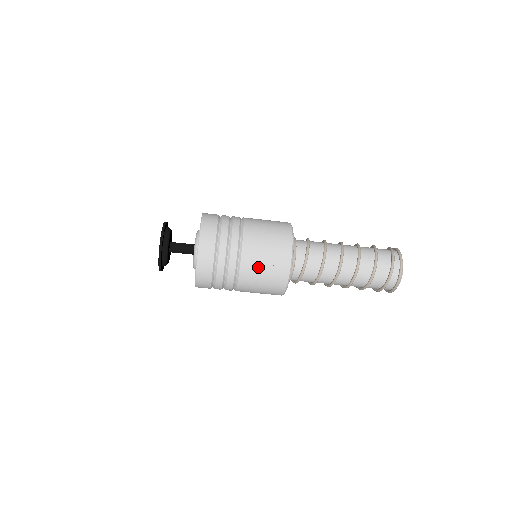
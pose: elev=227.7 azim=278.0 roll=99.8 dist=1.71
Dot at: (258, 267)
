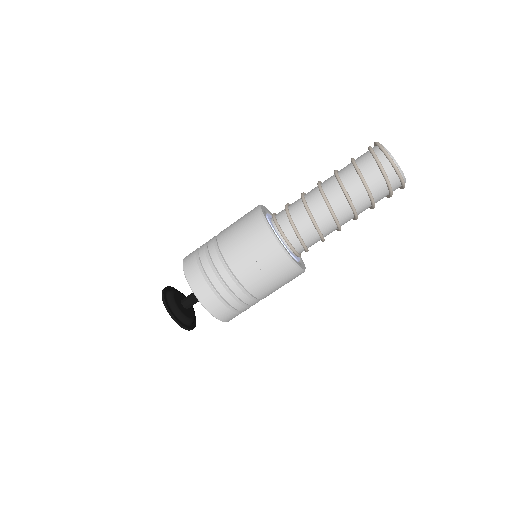
Dot at: (254, 269)
